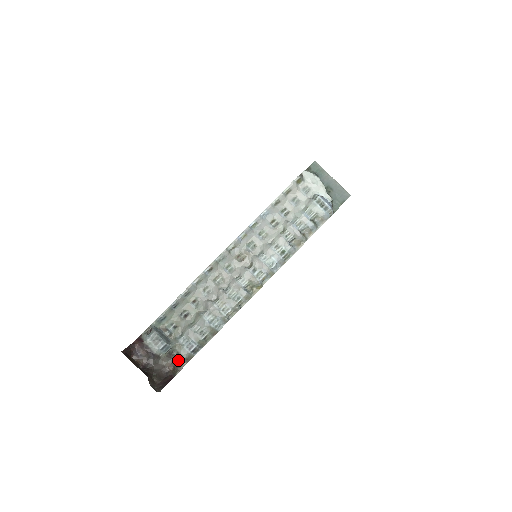
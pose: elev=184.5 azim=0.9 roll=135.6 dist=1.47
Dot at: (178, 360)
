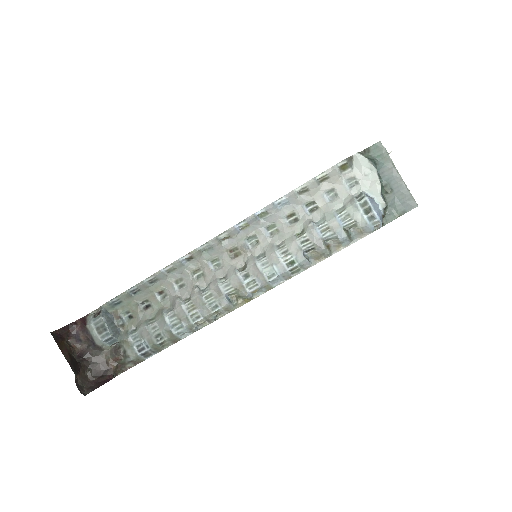
Dot at: (123, 359)
